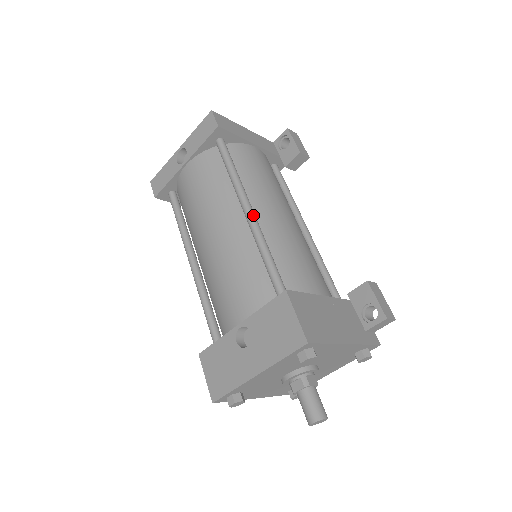
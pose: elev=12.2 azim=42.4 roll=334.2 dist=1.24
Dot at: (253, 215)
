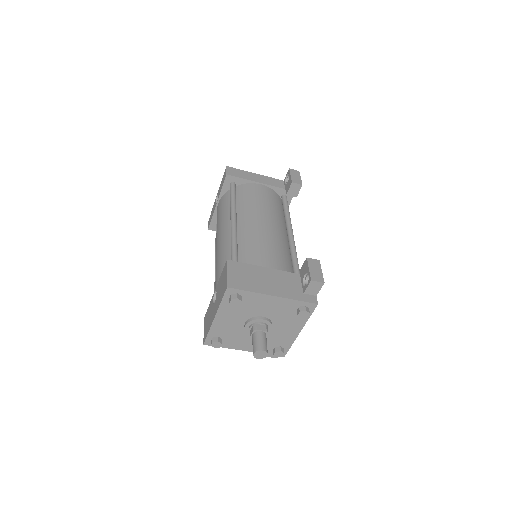
Dot at: (233, 223)
